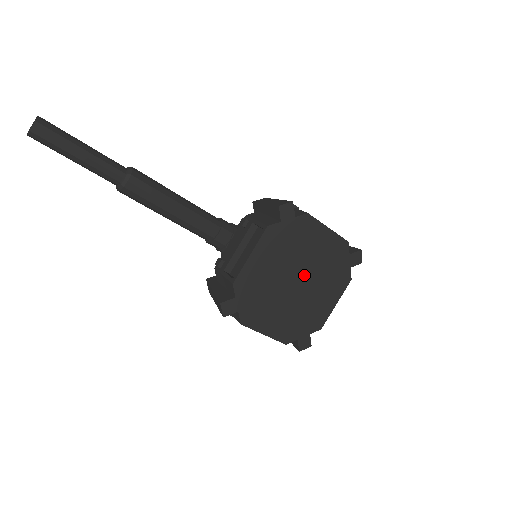
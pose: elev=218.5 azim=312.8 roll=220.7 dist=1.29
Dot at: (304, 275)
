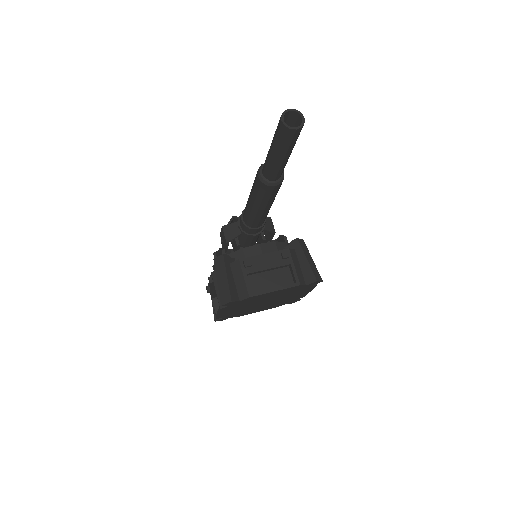
Dot at: (272, 301)
